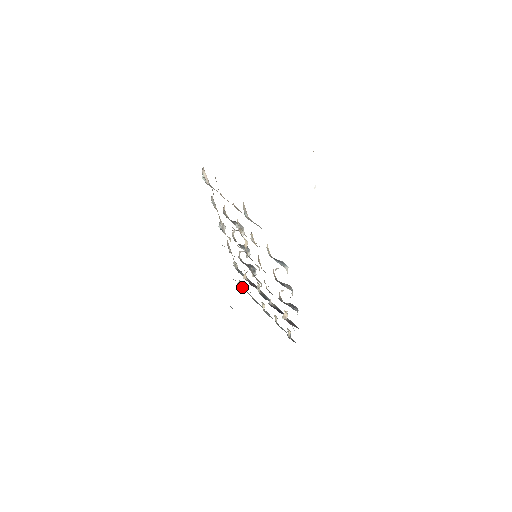
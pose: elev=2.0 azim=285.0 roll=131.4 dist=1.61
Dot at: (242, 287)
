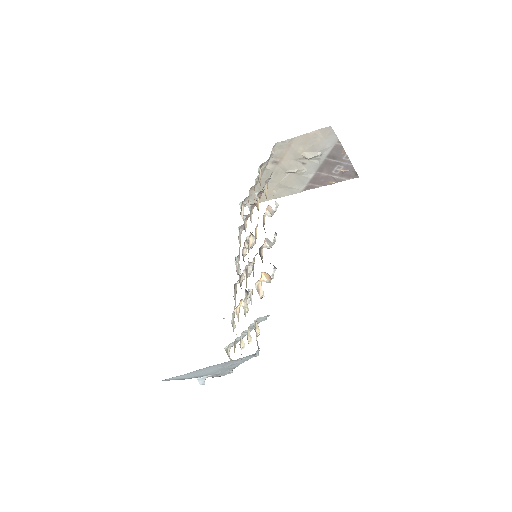
Dot at: (229, 358)
